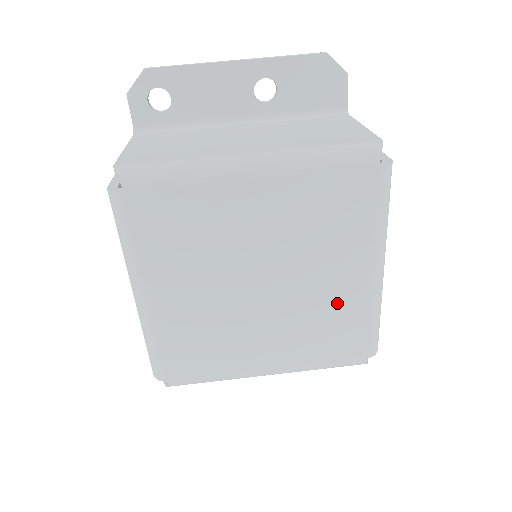
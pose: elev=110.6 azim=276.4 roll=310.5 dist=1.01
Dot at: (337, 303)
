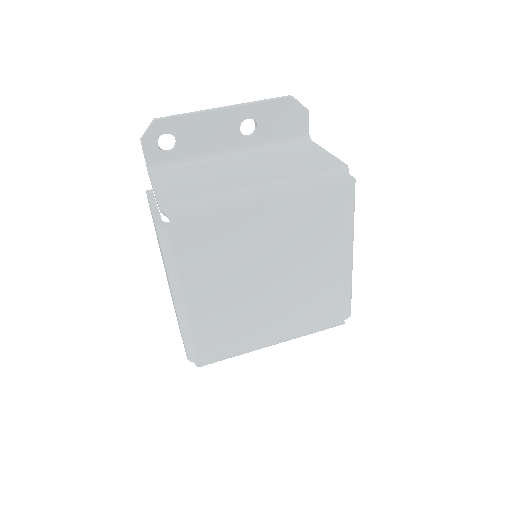
Dot at: (323, 283)
